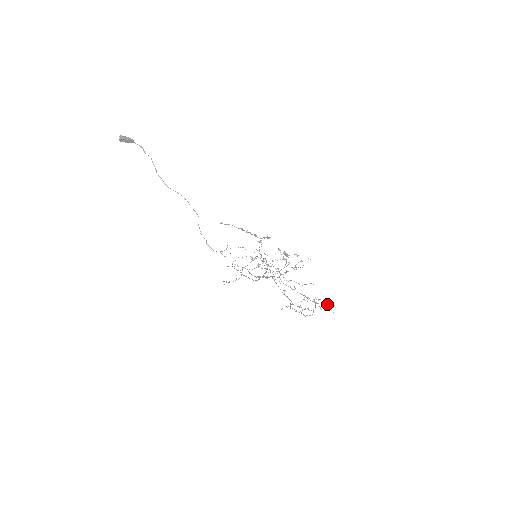
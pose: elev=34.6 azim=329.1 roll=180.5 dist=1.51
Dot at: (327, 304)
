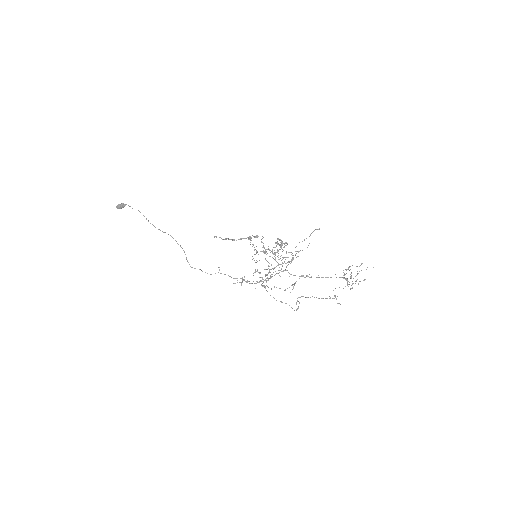
Dot at: (326, 298)
